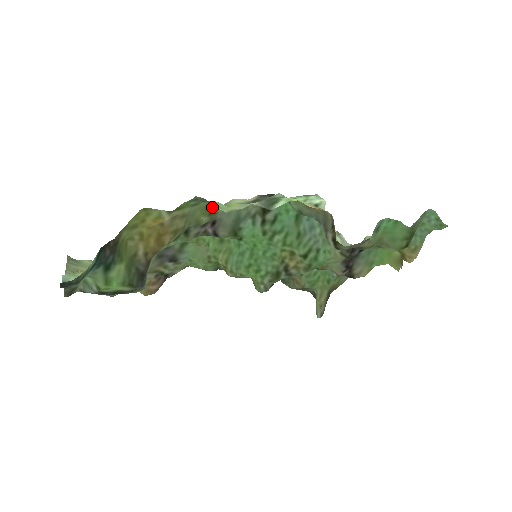
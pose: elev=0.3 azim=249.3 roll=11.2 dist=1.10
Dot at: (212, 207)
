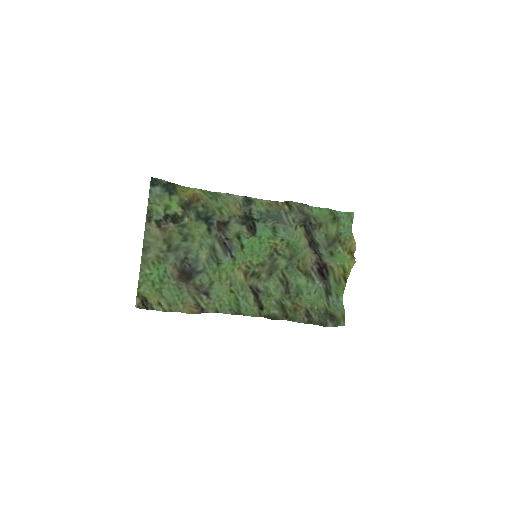
Dot at: (220, 209)
